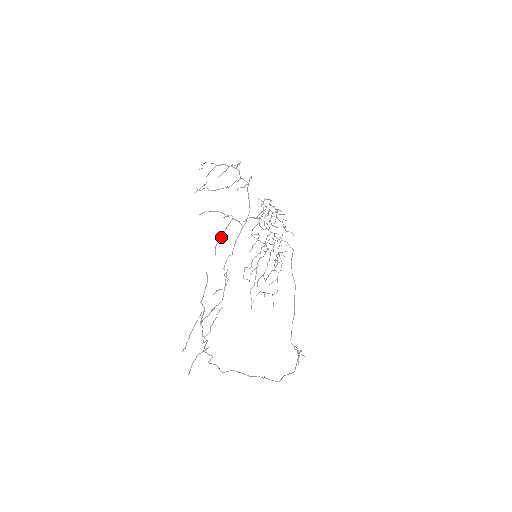
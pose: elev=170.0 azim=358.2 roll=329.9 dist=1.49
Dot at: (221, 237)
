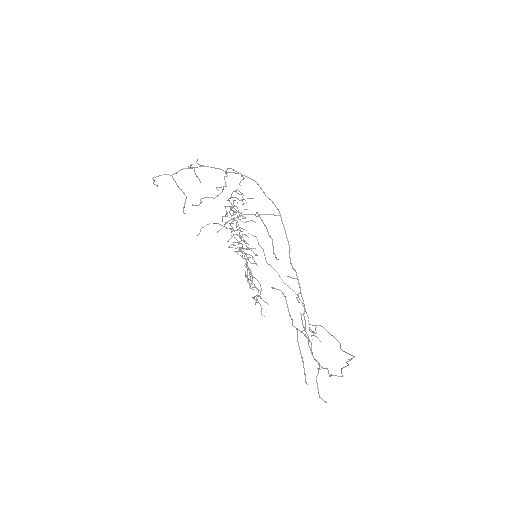
Dot at: (271, 238)
